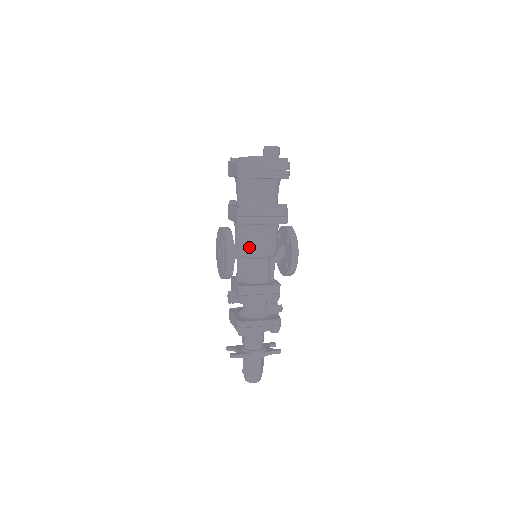
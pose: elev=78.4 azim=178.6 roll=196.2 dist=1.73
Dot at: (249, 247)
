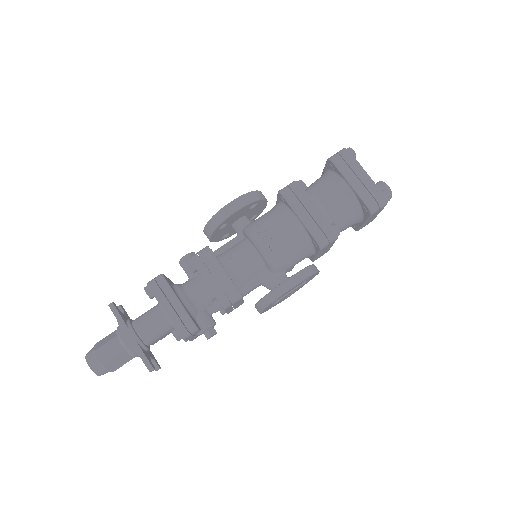
Dot at: (261, 225)
